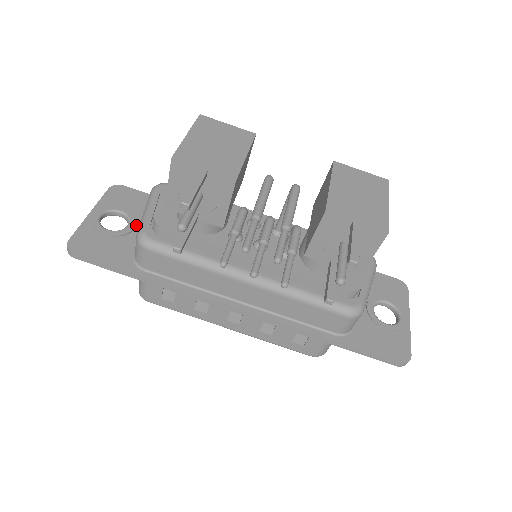
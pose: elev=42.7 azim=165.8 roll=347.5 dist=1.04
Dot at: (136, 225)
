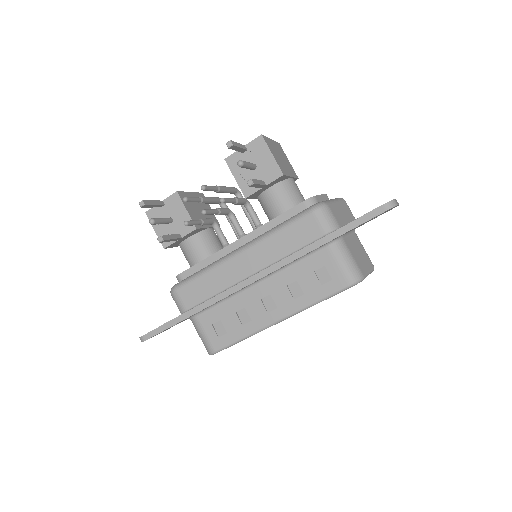
Dot at: occluded
